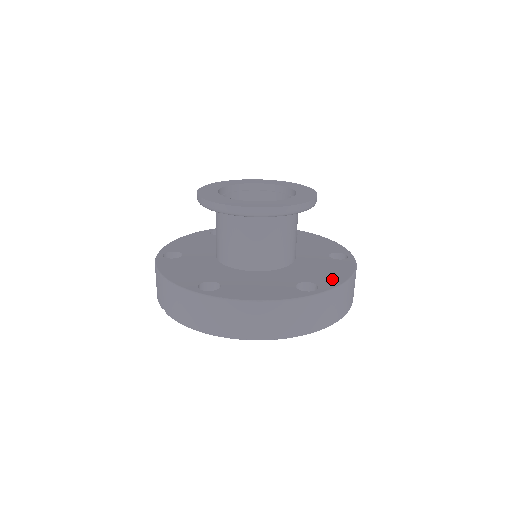
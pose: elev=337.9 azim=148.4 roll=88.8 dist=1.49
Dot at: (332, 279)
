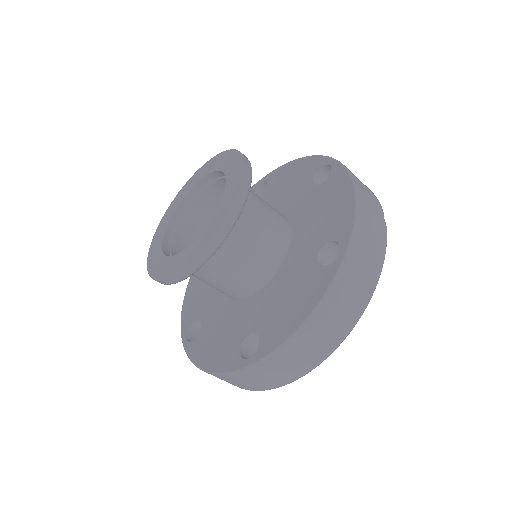
Dot at: (279, 329)
